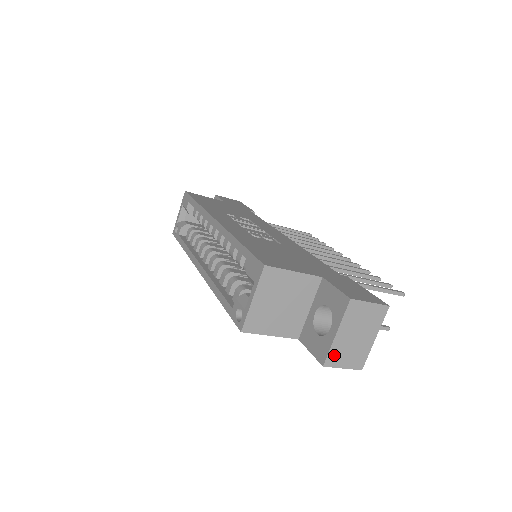
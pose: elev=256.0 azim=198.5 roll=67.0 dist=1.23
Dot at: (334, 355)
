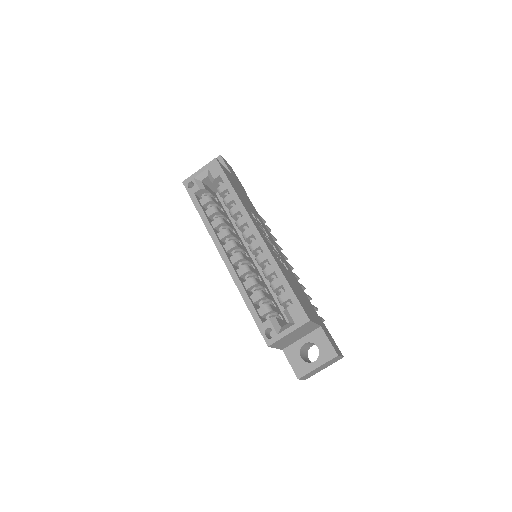
Dot at: (306, 375)
